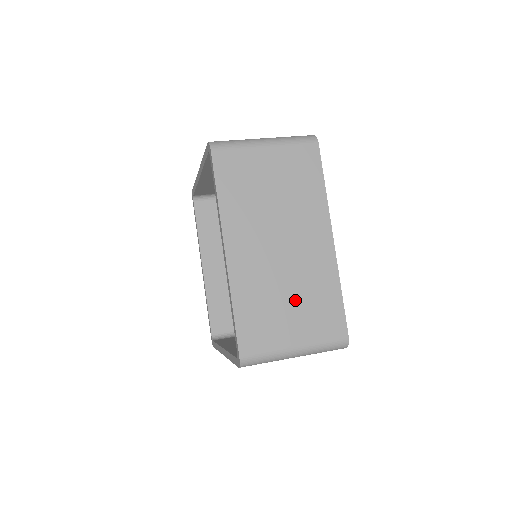
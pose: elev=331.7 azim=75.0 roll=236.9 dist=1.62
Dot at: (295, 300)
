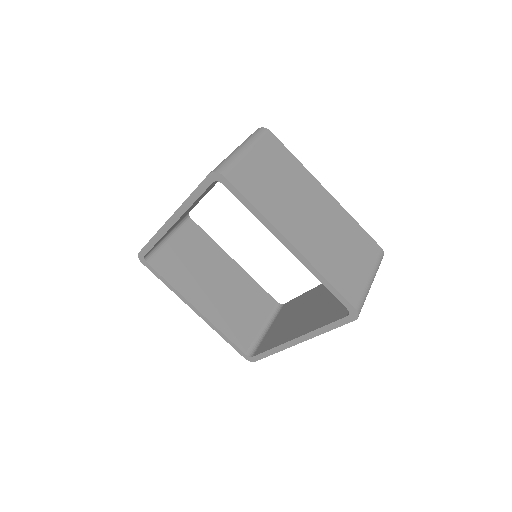
Dot at: (346, 247)
